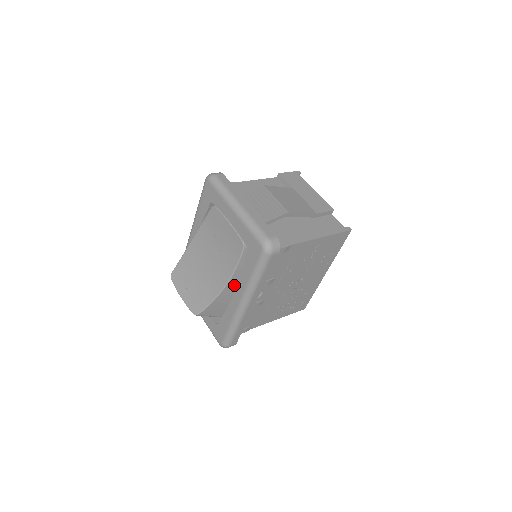
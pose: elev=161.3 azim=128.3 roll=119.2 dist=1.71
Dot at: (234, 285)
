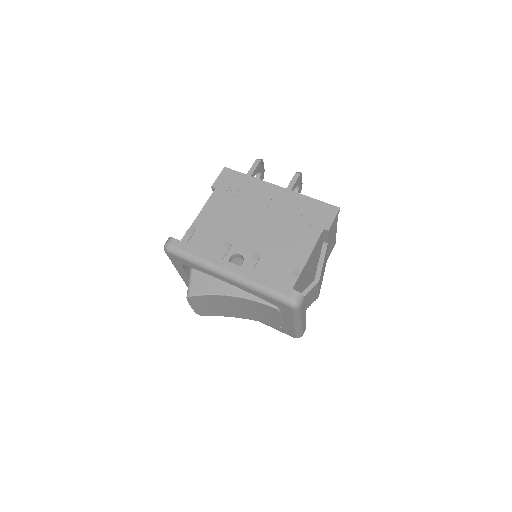
Dot at: occluded
